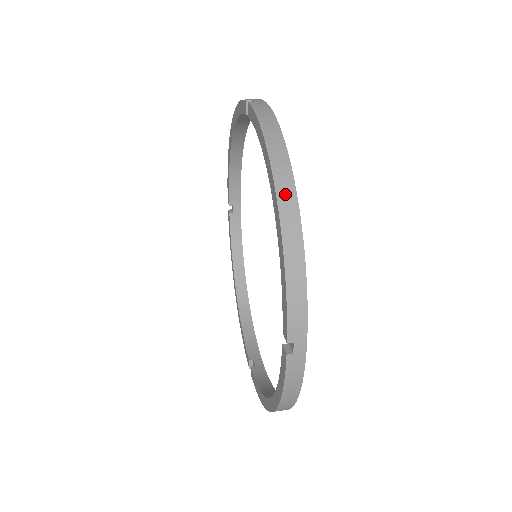
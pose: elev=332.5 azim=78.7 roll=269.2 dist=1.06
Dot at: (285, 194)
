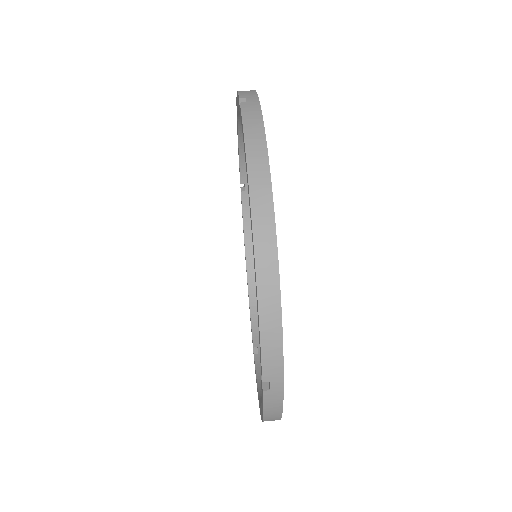
Dot at: (263, 233)
